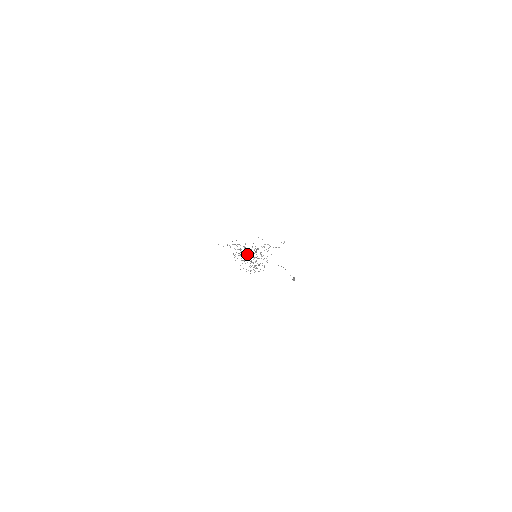
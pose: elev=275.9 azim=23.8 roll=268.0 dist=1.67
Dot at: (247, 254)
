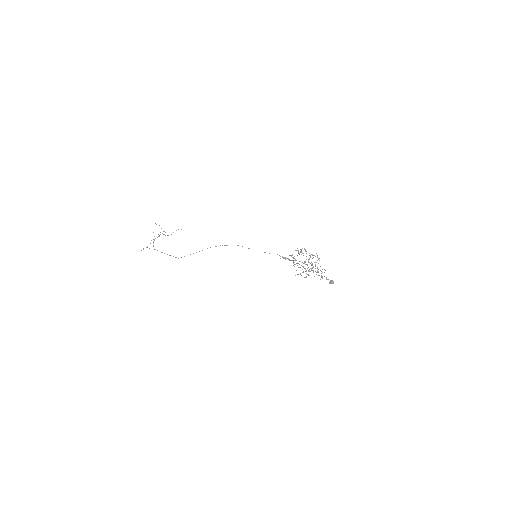
Dot at: (308, 261)
